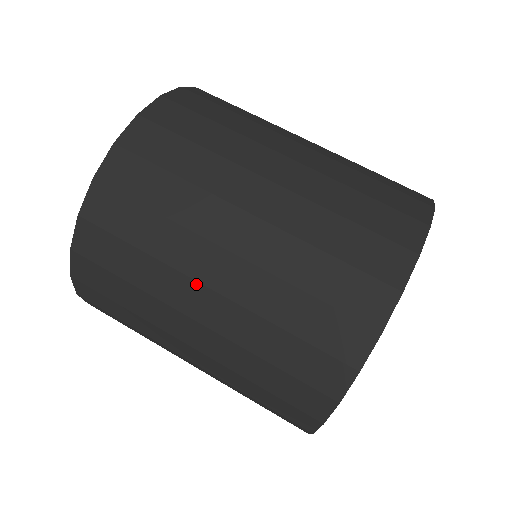
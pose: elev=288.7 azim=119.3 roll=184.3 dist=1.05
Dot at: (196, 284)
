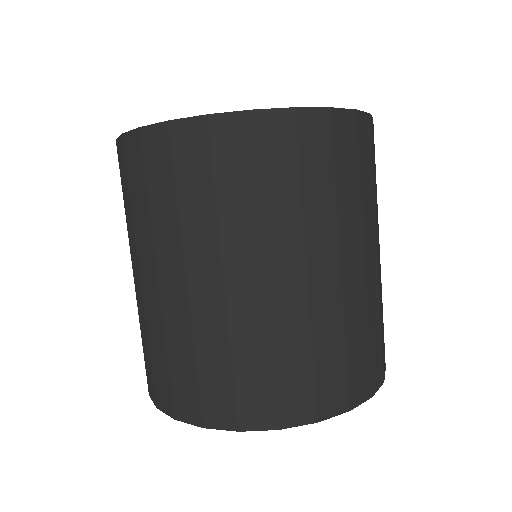
Dot at: (303, 258)
